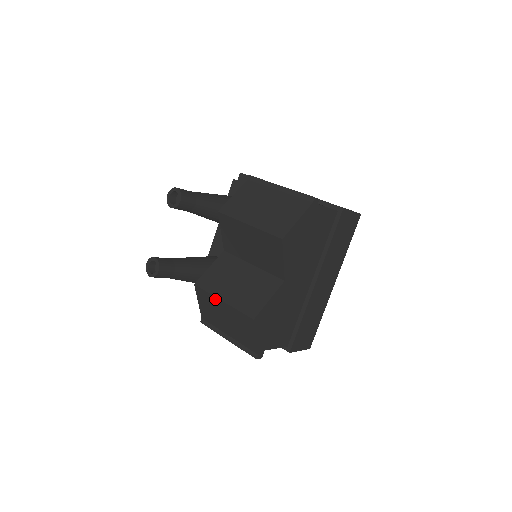
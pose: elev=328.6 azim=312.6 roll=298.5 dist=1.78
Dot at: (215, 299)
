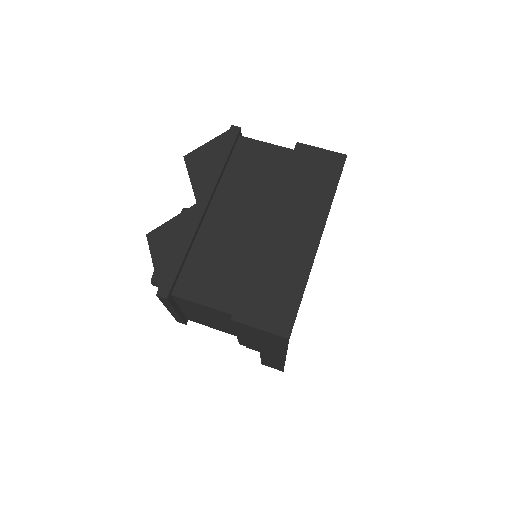
Dot at: occluded
